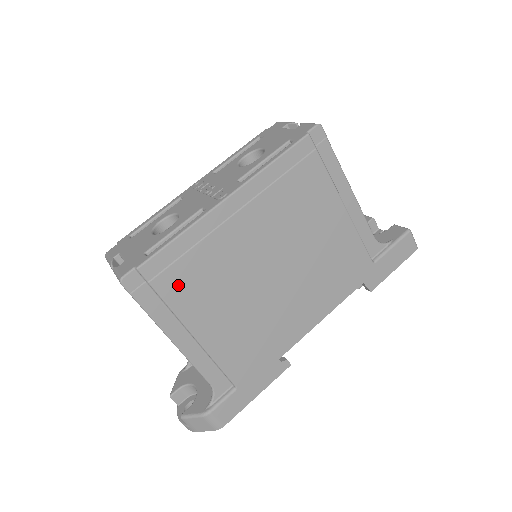
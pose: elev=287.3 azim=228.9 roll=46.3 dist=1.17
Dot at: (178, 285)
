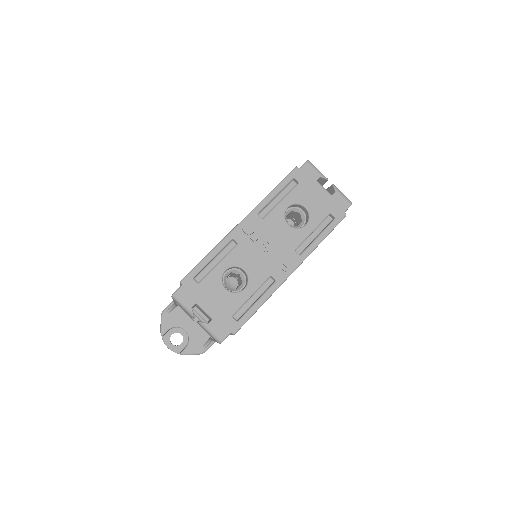
Dot at: occluded
